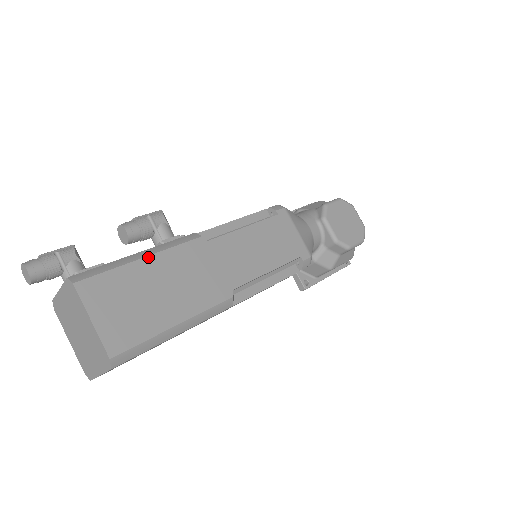
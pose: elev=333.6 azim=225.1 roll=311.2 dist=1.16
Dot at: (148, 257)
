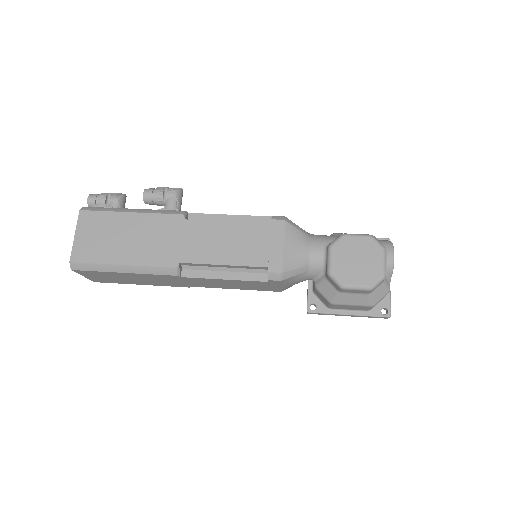
Dot at: (133, 213)
